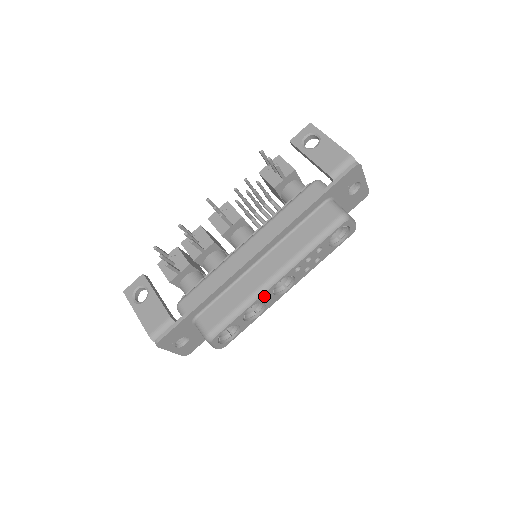
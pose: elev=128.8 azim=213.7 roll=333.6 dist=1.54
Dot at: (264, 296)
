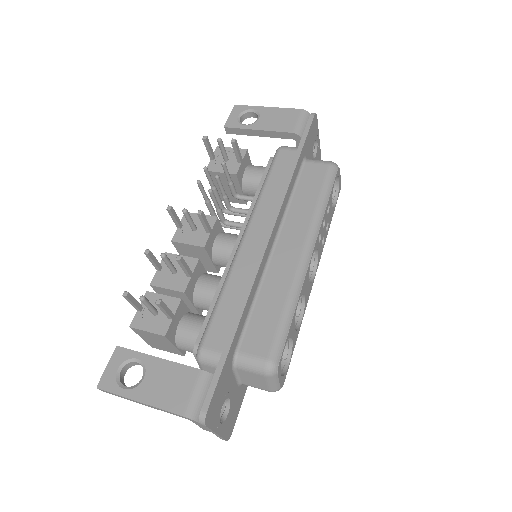
Dot at: (304, 283)
